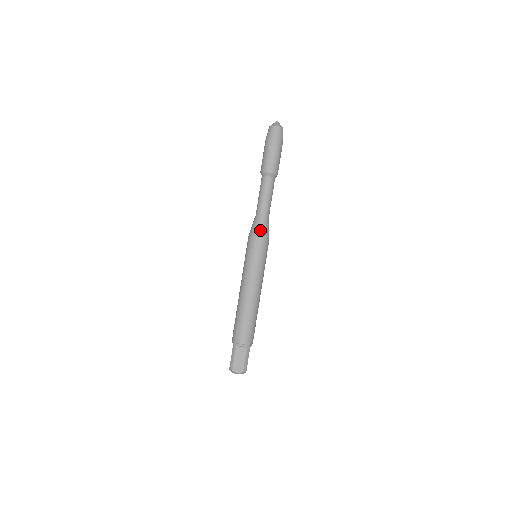
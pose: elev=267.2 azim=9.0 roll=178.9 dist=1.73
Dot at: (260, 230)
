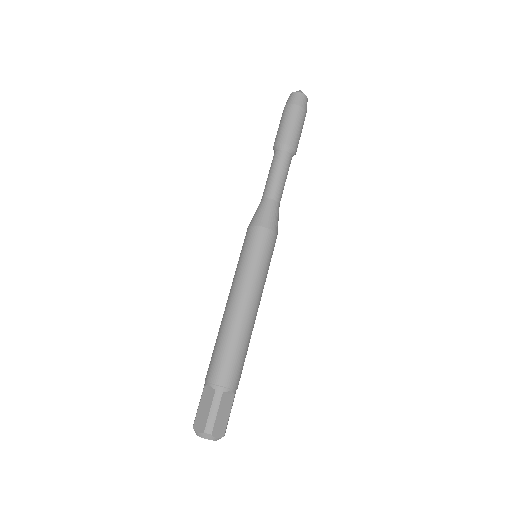
Dot at: (257, 215)
